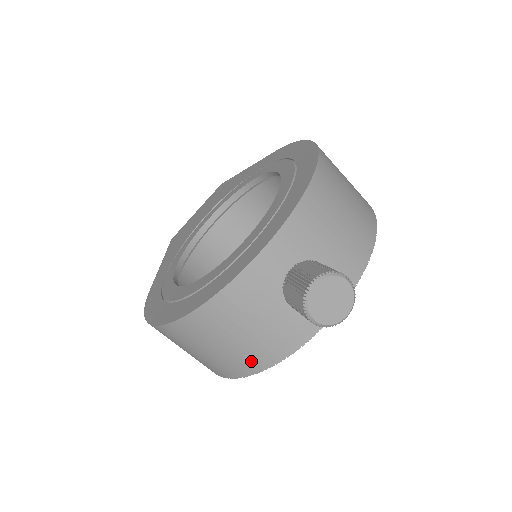
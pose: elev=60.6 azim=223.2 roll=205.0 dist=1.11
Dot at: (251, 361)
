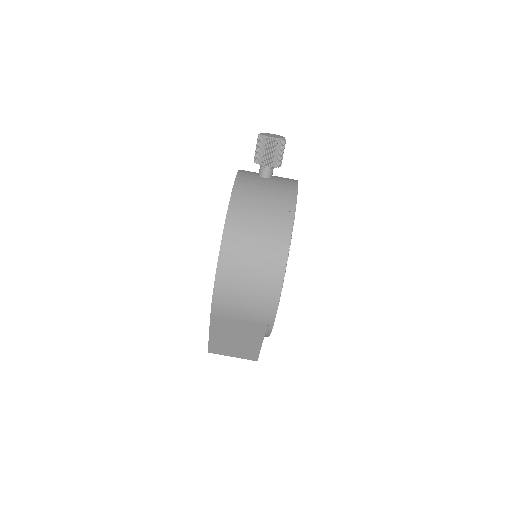
Dot at: (283, 214)
